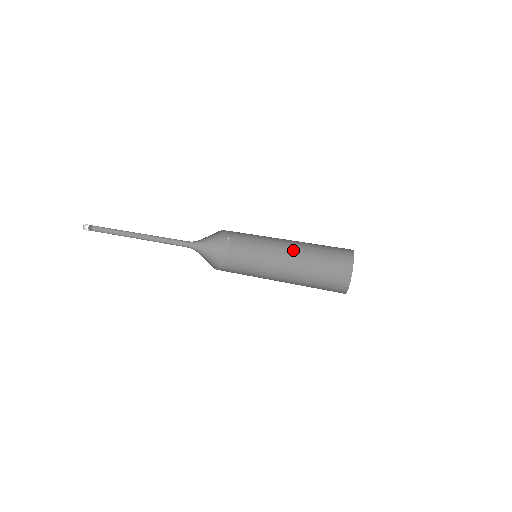
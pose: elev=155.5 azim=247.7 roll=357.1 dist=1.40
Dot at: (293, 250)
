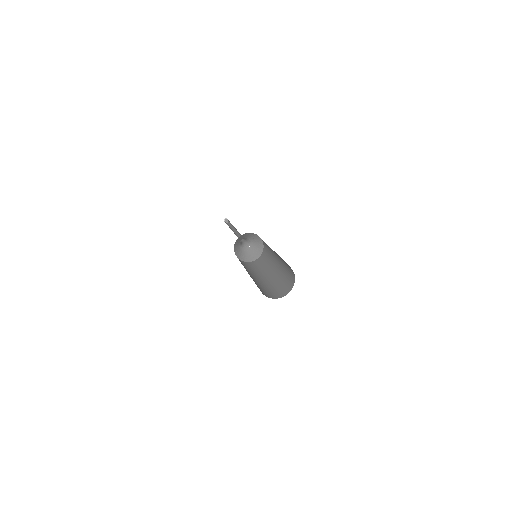
Dot at: (273, 275)
